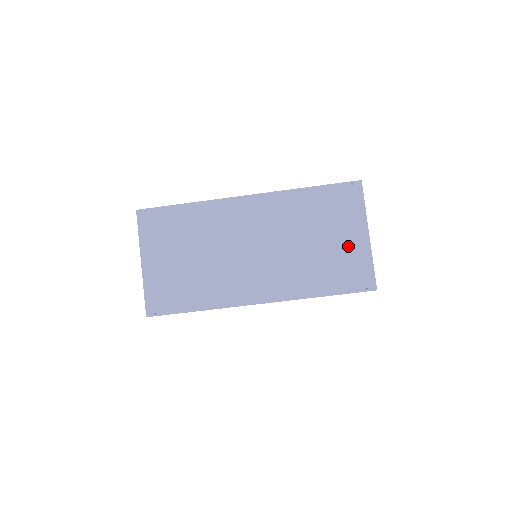
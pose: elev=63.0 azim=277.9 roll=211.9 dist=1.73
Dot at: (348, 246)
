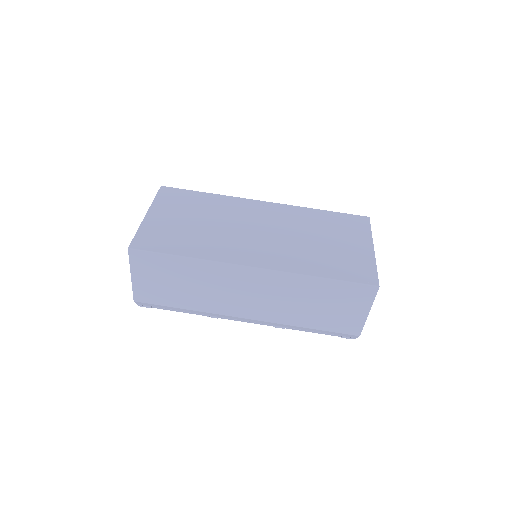
Dot at: (353, 250)
